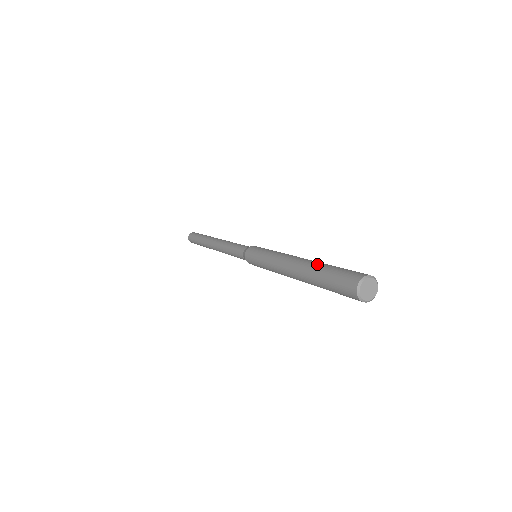
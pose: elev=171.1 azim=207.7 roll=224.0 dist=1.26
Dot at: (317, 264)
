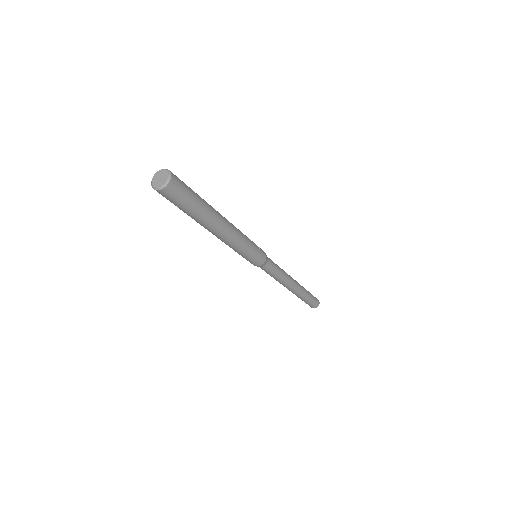
Dot at: occluded
